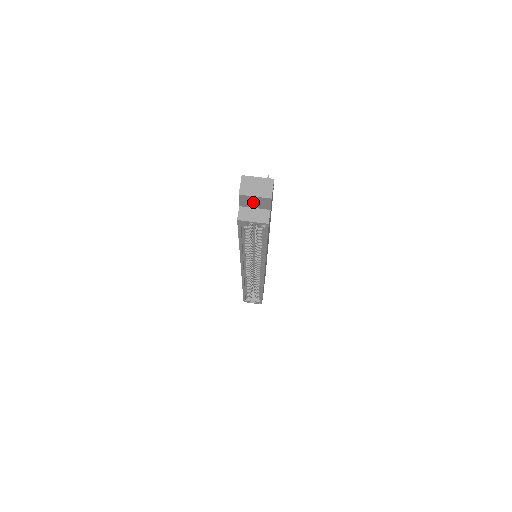
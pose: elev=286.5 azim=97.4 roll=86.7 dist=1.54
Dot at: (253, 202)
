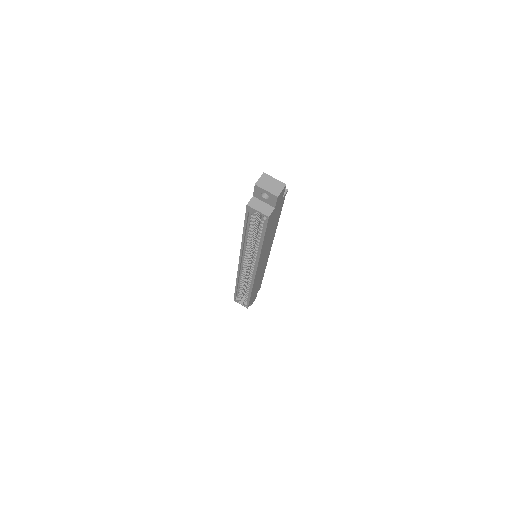
Dot at: (264, 196)
